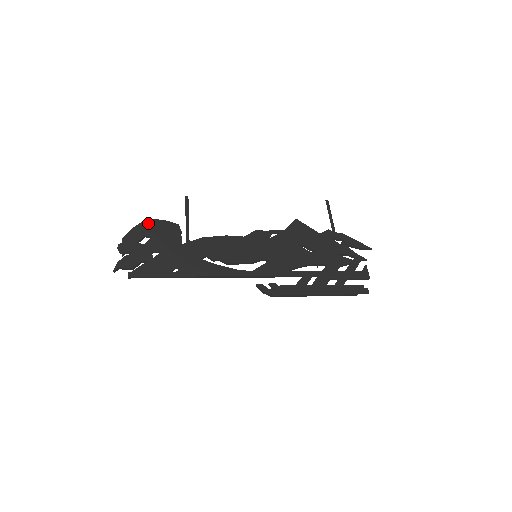
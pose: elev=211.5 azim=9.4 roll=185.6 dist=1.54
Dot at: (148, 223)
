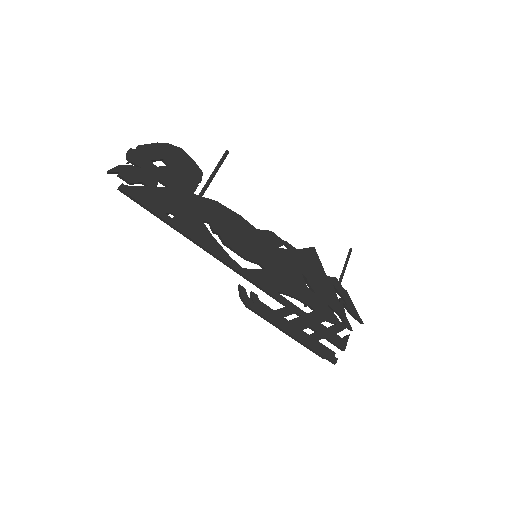
Dot at: (174, 149)
